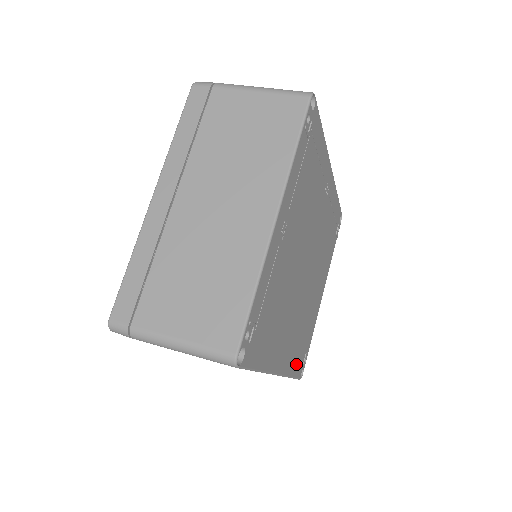
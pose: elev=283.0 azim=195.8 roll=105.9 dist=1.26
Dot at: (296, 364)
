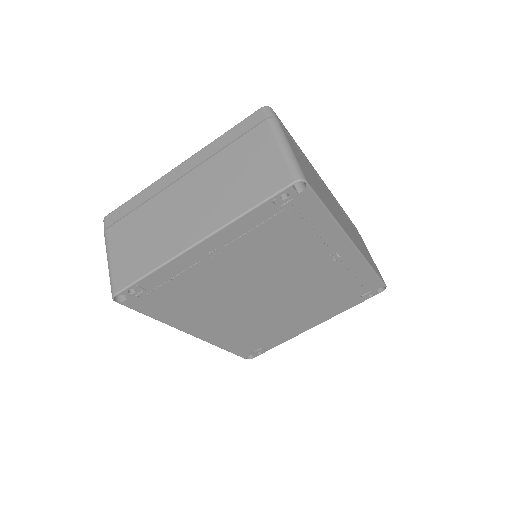
Dot at: (236, 346)
